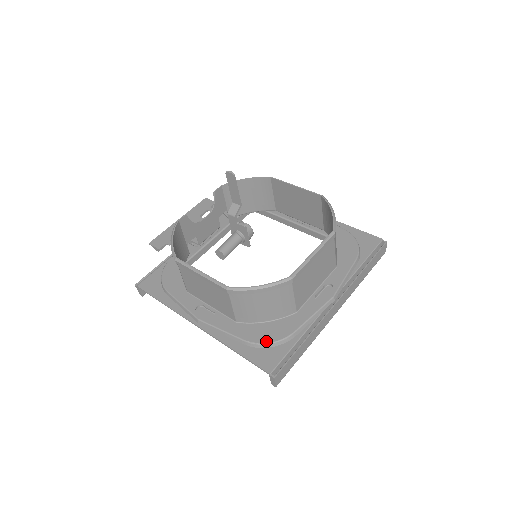
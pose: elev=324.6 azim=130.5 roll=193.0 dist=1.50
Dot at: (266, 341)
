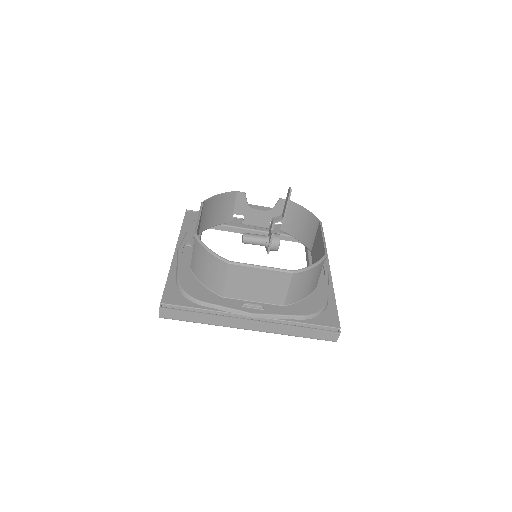
Dot at: (185, 289)
